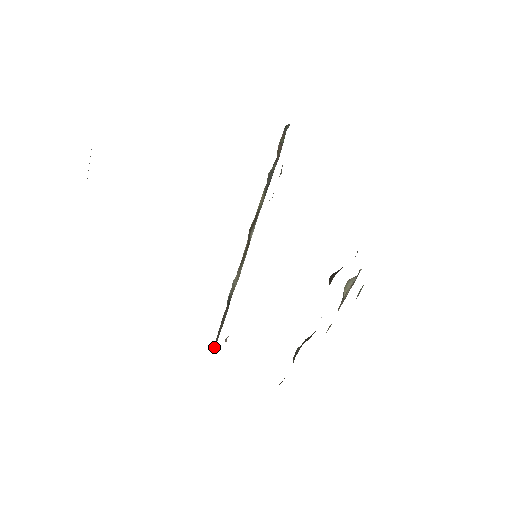
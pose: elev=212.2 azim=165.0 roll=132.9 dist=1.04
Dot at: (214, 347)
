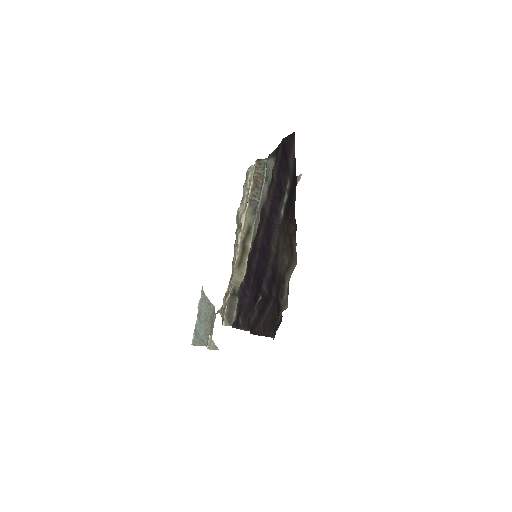
Dot at: (226, 325)
